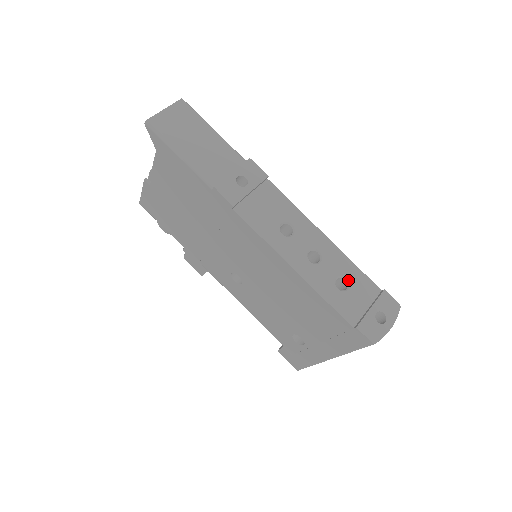
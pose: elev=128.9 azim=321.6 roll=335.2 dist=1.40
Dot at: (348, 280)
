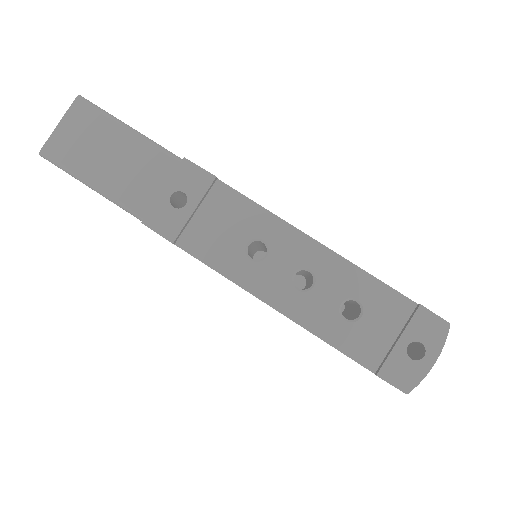
Dot at: (360, 302)
